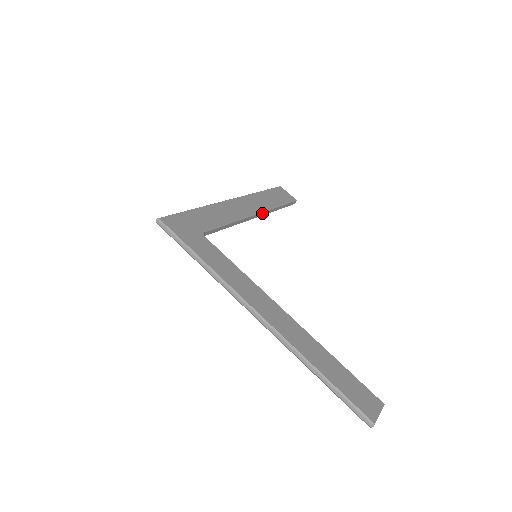
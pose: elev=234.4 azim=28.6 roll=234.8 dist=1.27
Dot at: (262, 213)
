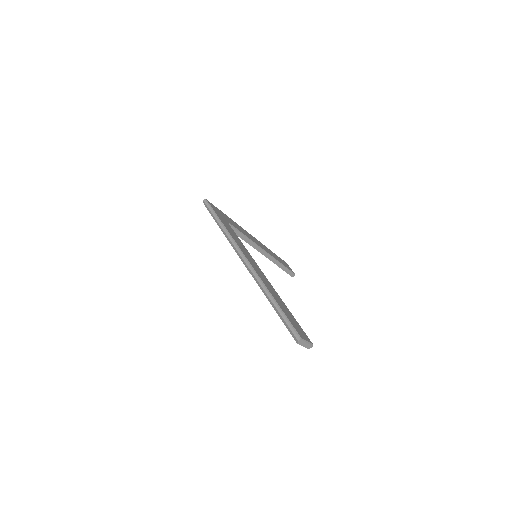
Dot at: (269, 256)
